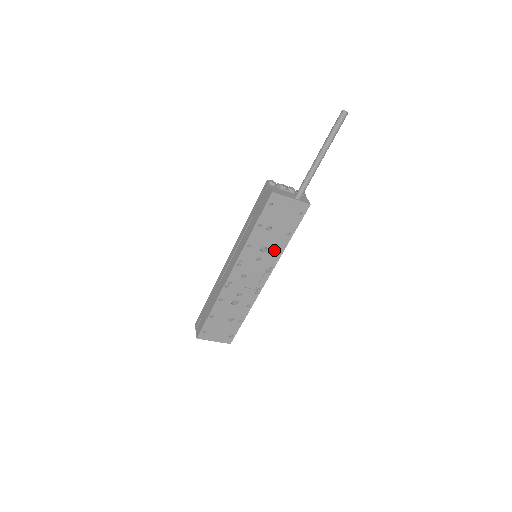
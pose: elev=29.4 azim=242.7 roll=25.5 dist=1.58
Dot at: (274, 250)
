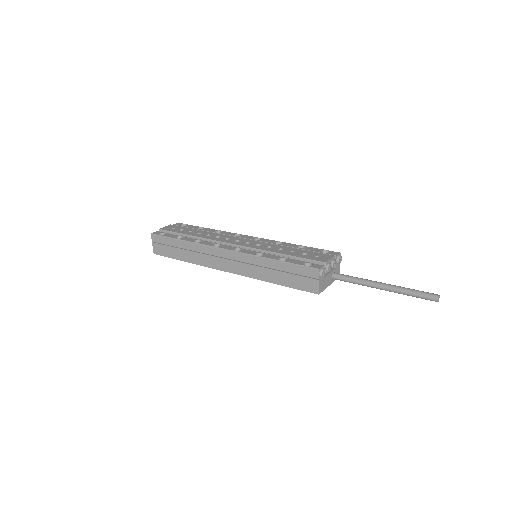
Dot at: occluded
